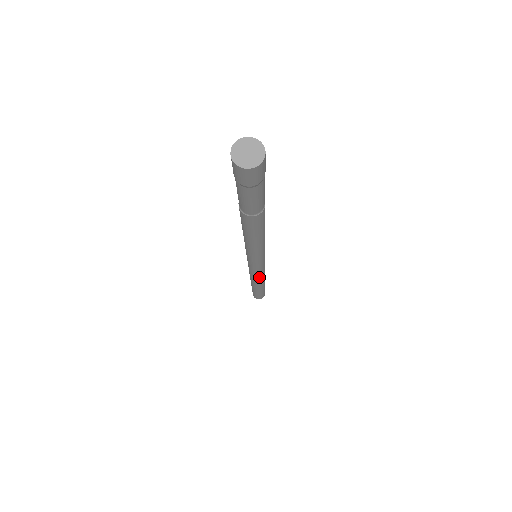
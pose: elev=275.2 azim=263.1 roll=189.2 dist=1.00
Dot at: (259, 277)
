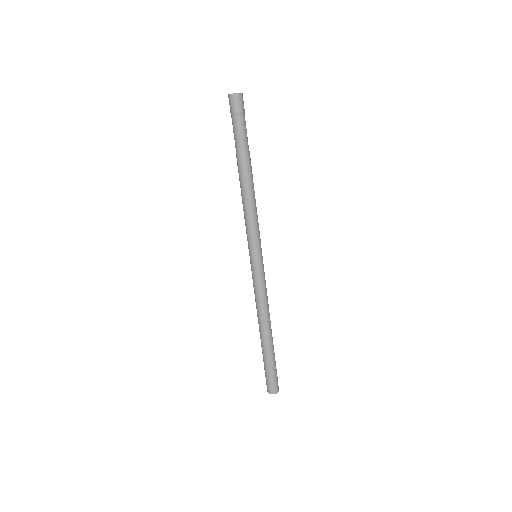
Dot at: (264, 299)
